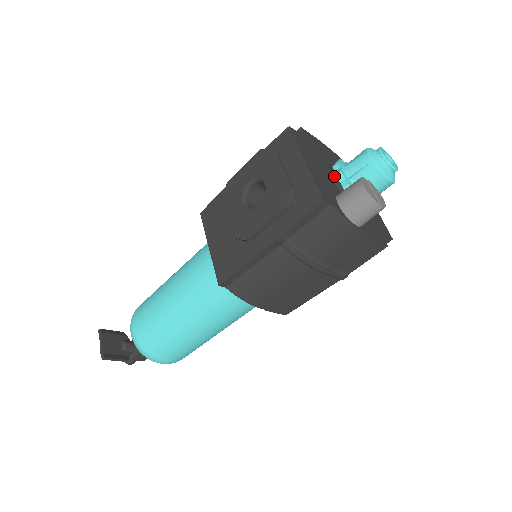
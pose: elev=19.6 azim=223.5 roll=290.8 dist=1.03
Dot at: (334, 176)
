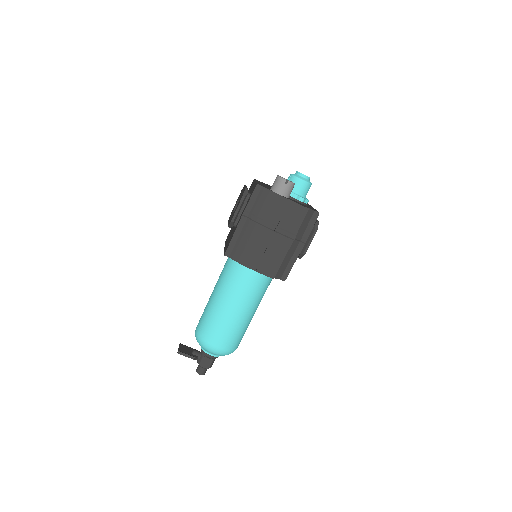
Dot at: occluded
